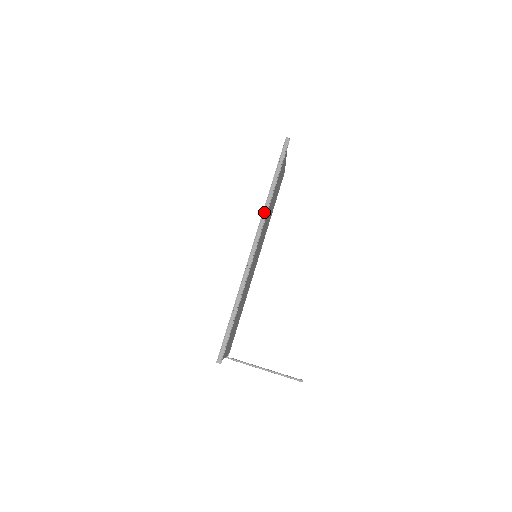
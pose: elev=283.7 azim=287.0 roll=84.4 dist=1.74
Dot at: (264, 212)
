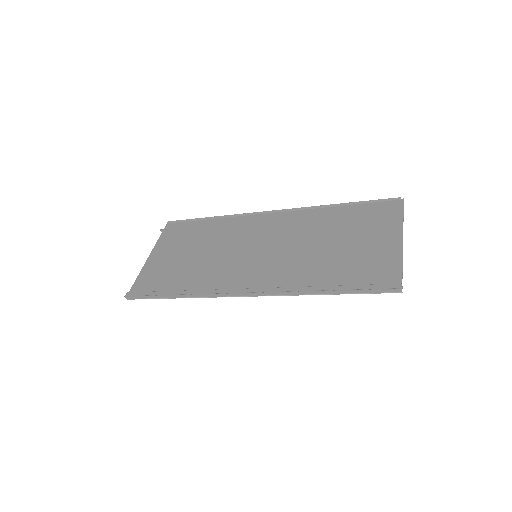
Dot at: (289, 293)
